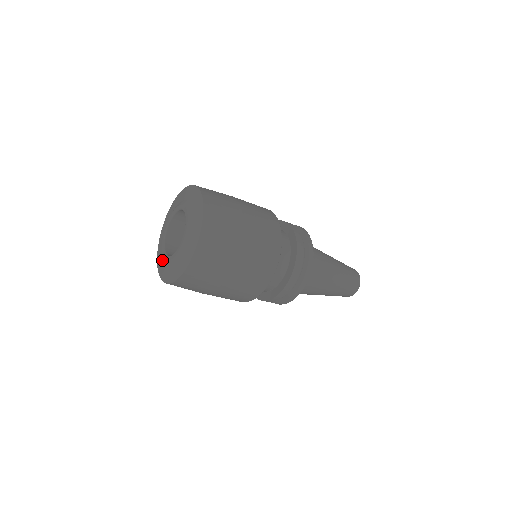
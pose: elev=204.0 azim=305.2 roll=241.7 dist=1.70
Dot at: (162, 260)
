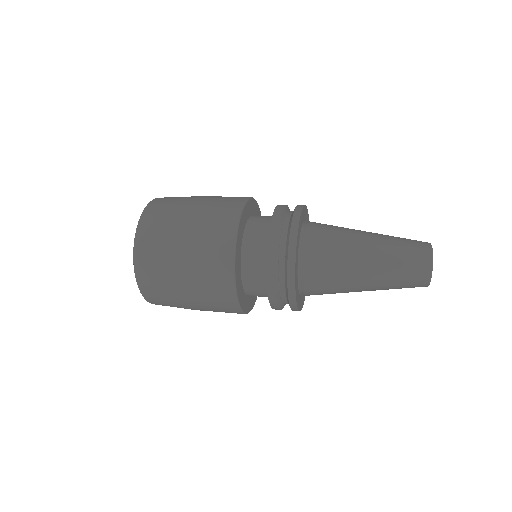
Dot at: occluded
